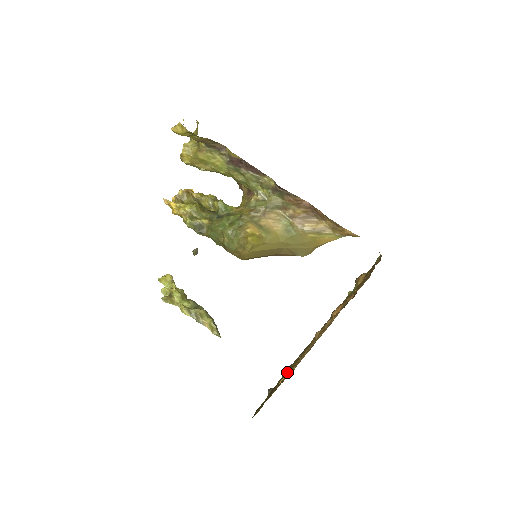
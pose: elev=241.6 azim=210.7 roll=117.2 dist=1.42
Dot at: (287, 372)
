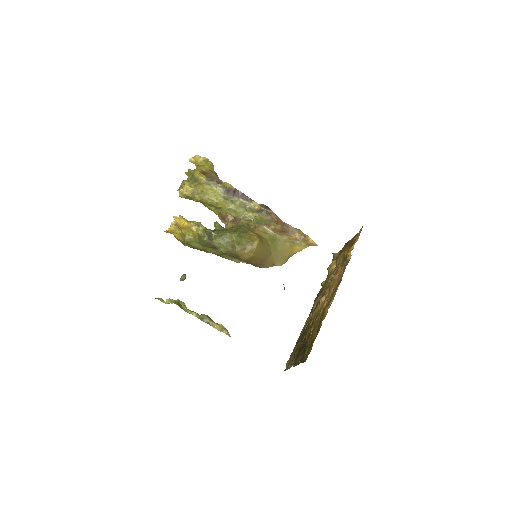
Dot at: (305, 339)
